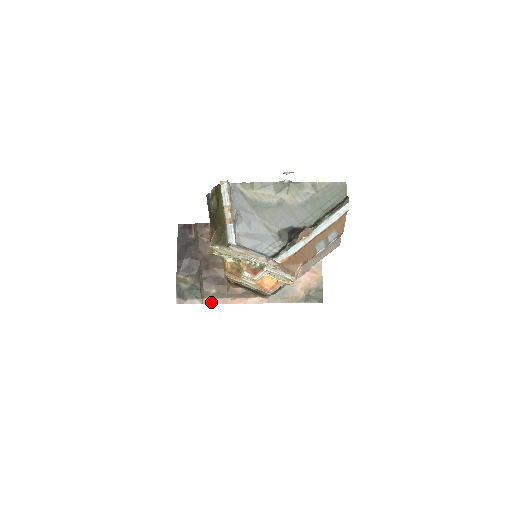
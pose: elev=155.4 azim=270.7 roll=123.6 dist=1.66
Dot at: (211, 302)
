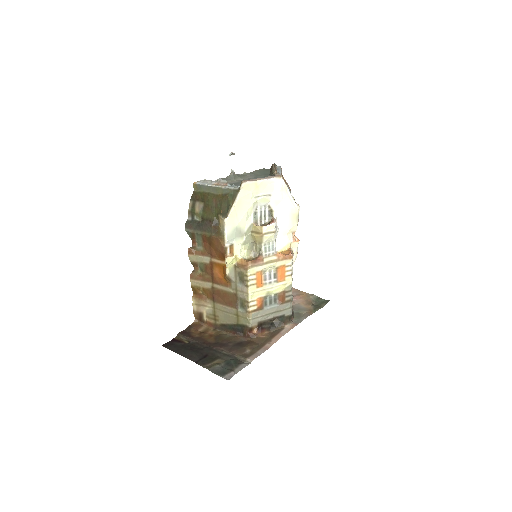
Dot at: (256, 356)
